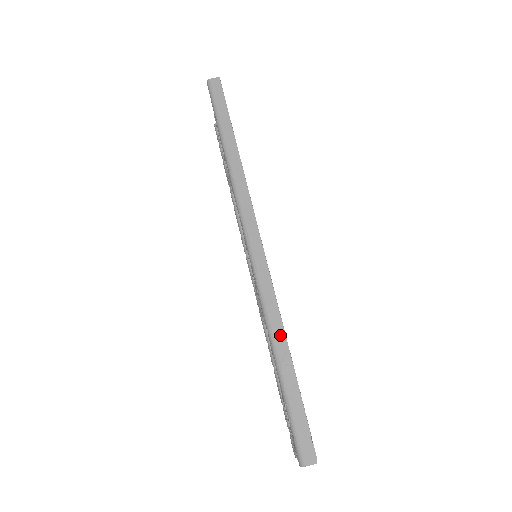
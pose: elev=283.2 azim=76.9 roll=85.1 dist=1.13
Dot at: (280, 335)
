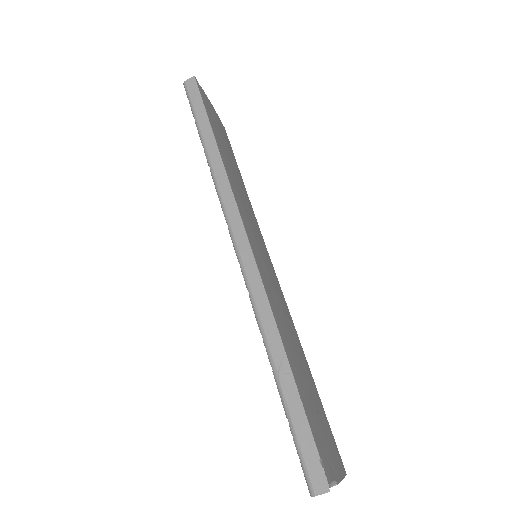
Dot at: (275, 340)
